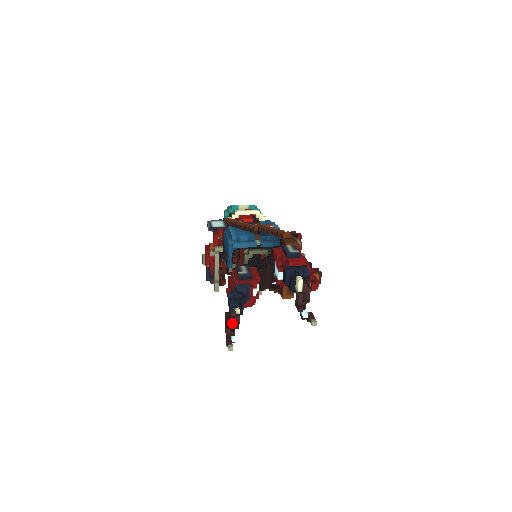
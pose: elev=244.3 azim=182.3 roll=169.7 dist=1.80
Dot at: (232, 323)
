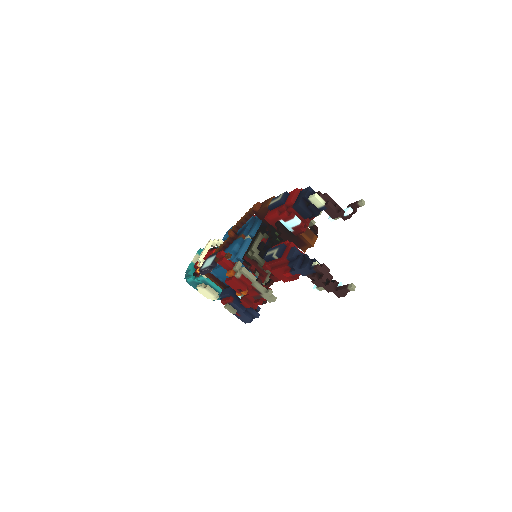
Dot at: (326, 276)
